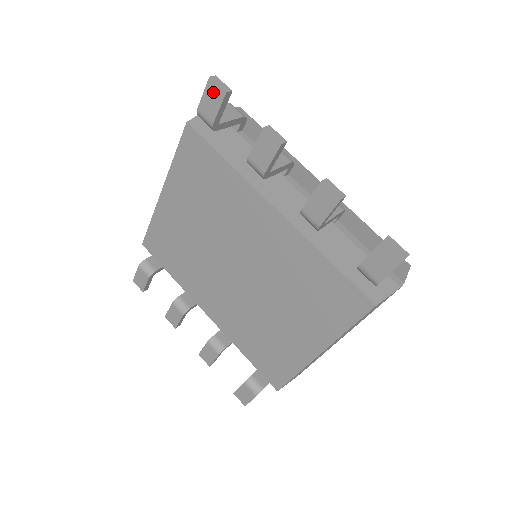
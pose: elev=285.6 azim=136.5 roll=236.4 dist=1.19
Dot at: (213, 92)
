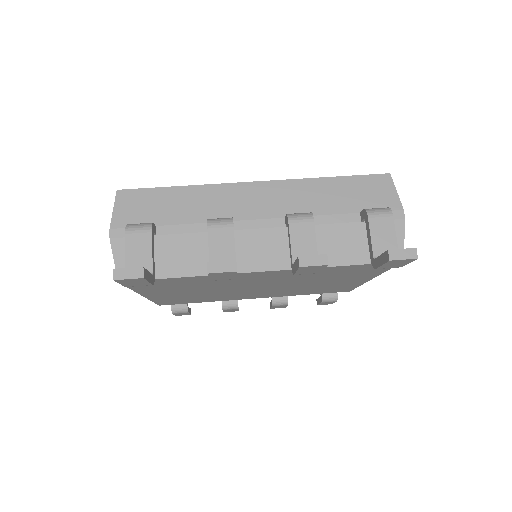
Dot at: (129, 281)
